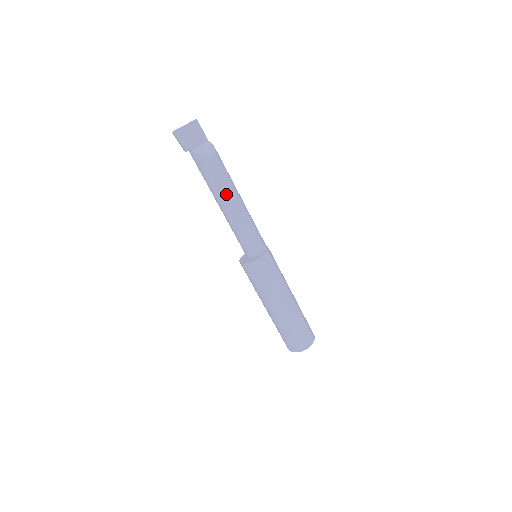
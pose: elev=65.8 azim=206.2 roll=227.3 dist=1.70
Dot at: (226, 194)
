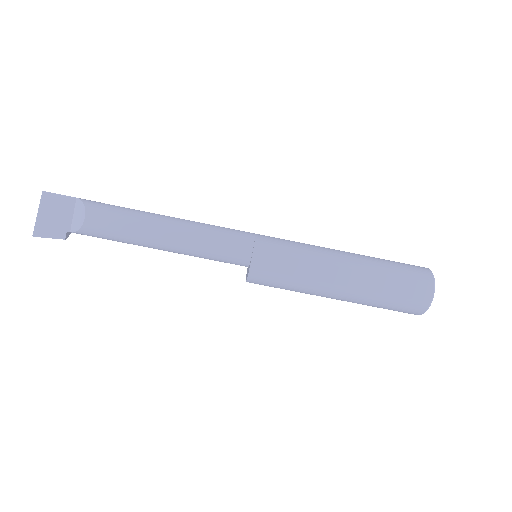
Dot at: (143, 239)
